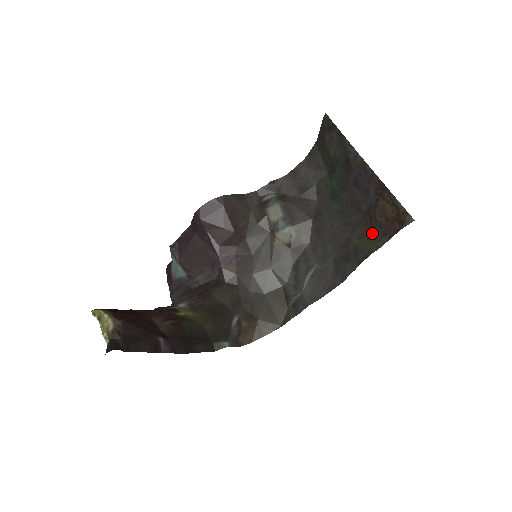
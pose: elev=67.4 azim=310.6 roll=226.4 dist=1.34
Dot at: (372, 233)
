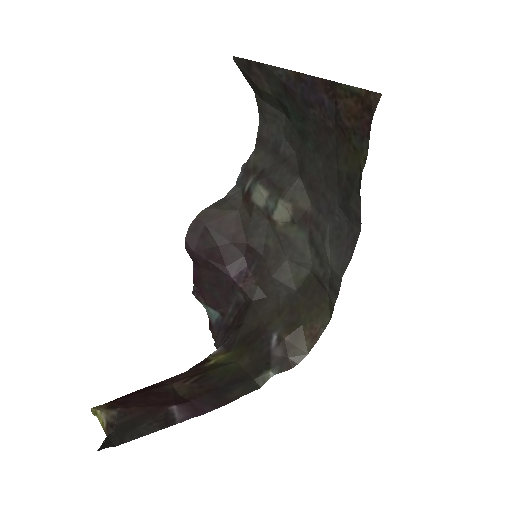
Dot at: (351, 147)
